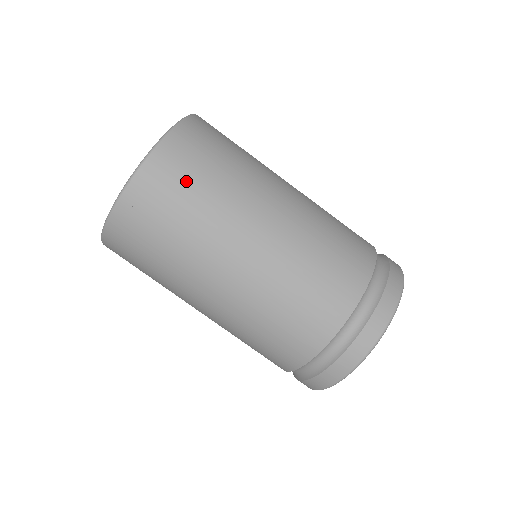
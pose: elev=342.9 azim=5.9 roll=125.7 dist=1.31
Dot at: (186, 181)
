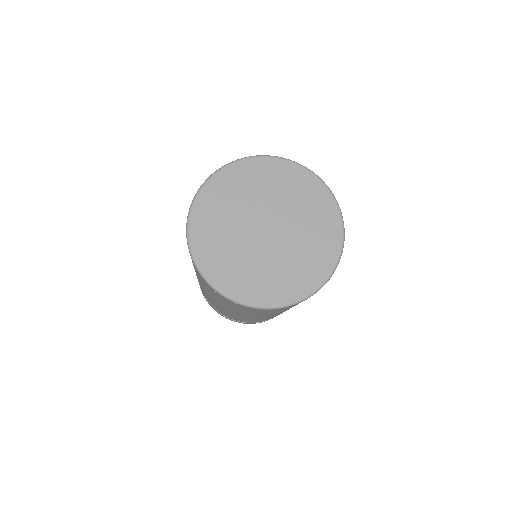
Dot at: occluded
